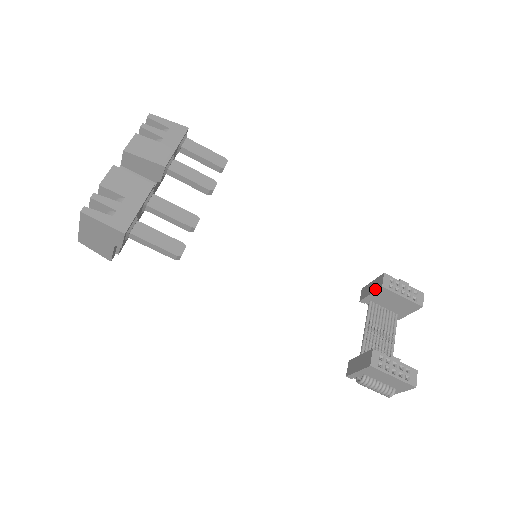
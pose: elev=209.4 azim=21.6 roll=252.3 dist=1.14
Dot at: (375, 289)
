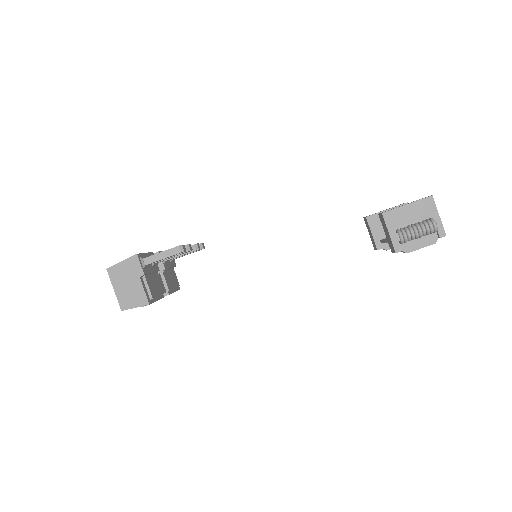
Dot at: (368, 227)
